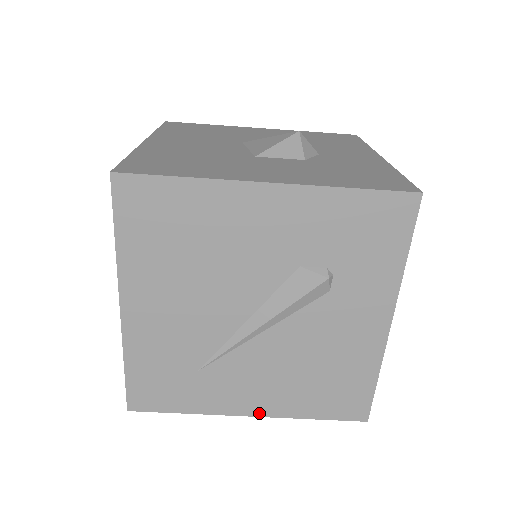
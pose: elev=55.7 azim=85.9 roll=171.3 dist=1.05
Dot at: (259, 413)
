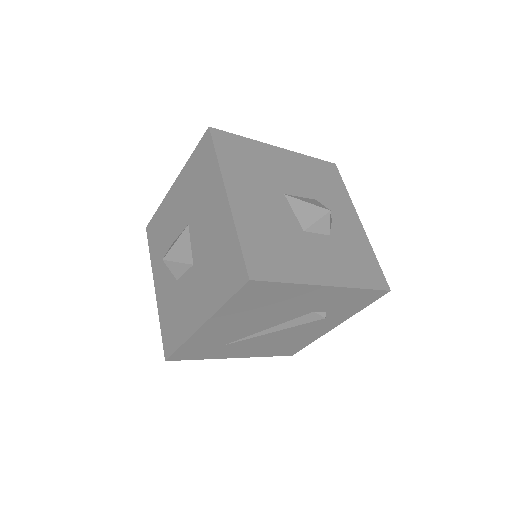
Dot at: (241, 357)
